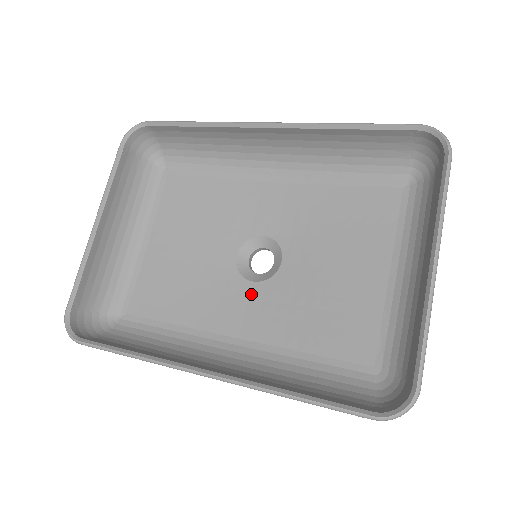
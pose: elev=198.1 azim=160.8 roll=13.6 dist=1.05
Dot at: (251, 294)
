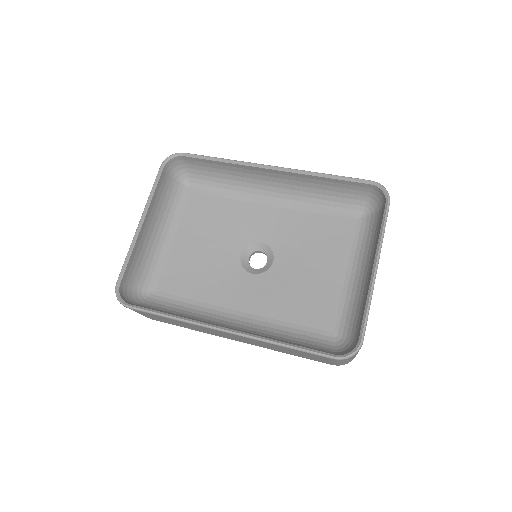
Dot at: (251, 282)
